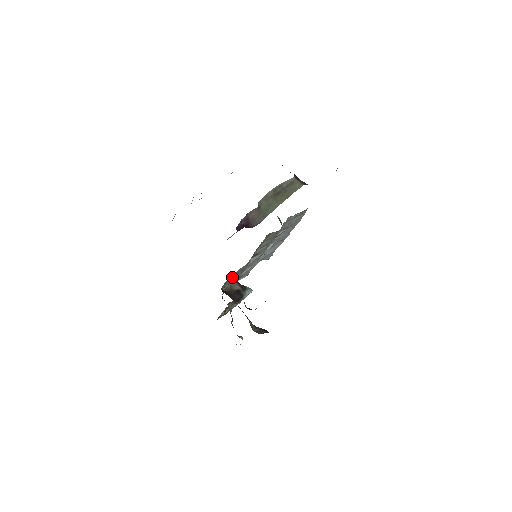
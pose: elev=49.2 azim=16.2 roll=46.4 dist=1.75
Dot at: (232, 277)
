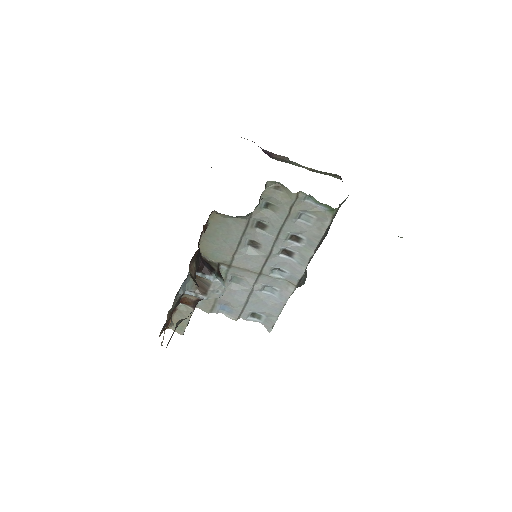
Dot at: (218, 232)
